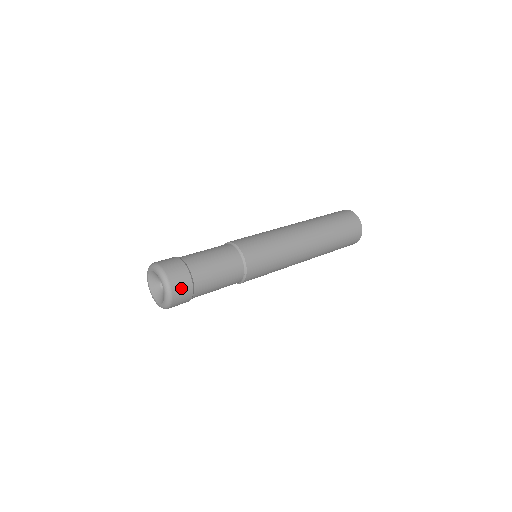
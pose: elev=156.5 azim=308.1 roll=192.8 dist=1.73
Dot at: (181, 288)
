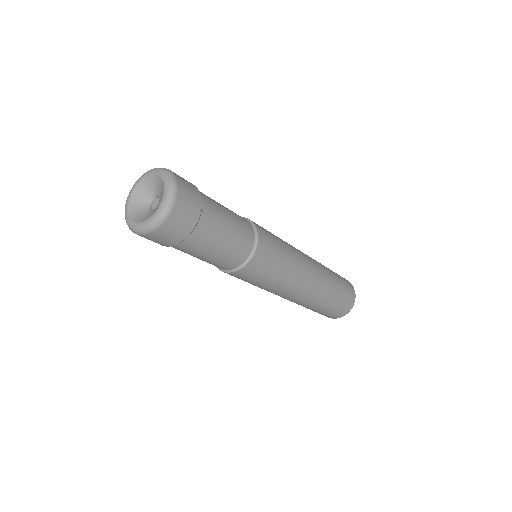
Dot at: (186, 208)
